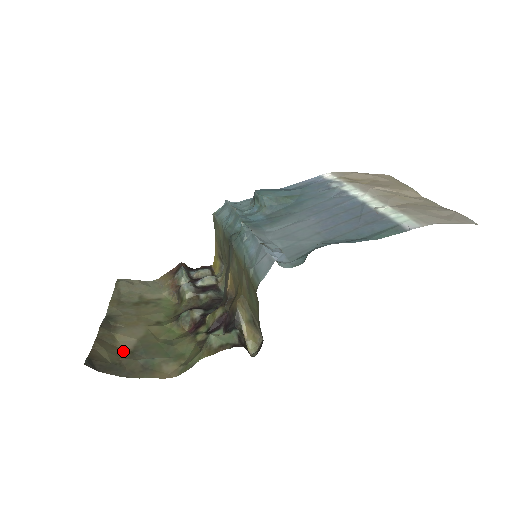
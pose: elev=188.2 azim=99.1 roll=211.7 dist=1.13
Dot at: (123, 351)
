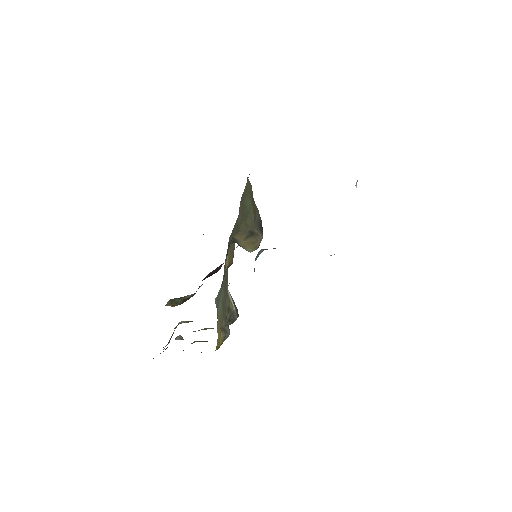
Dot at: occluded
